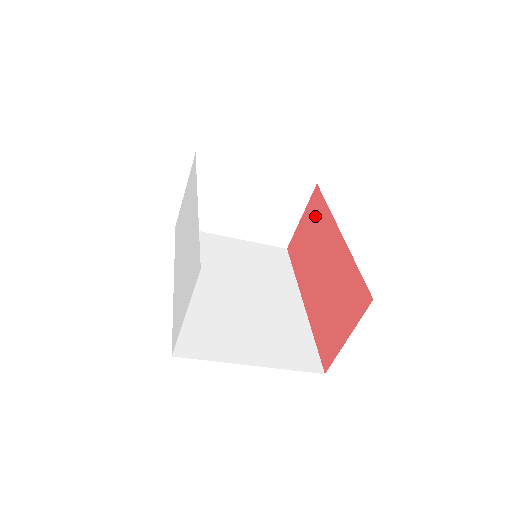
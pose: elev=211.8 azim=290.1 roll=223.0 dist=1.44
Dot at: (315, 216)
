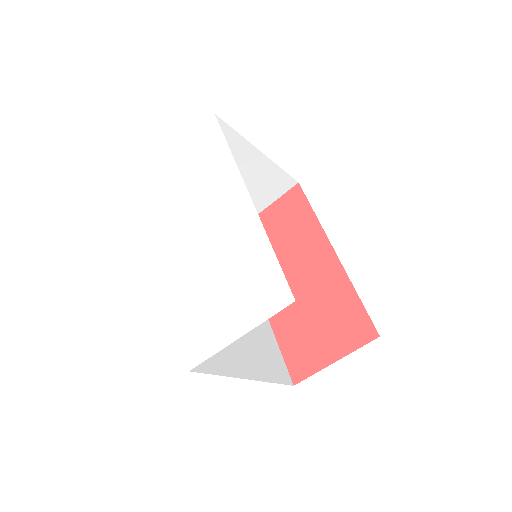
Dot at: (292, 217)
